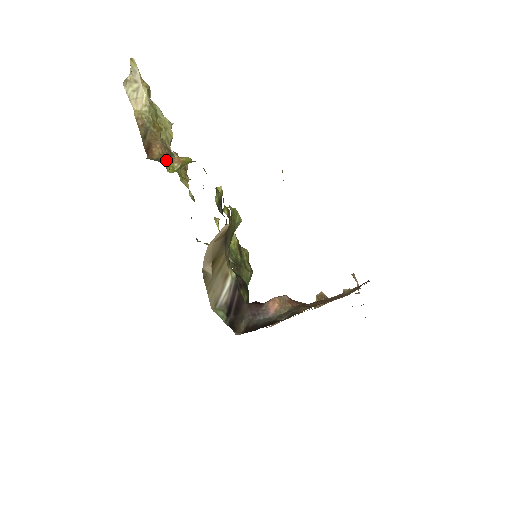
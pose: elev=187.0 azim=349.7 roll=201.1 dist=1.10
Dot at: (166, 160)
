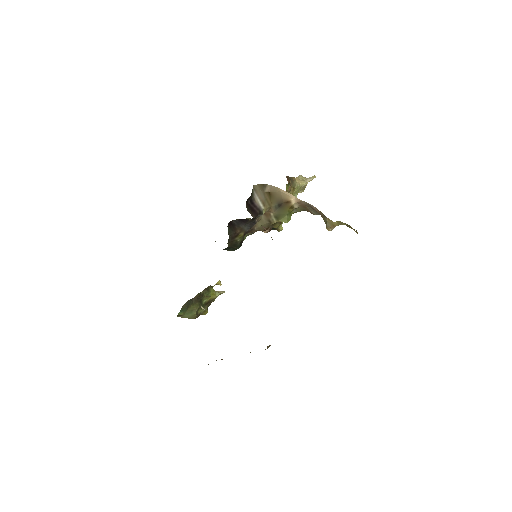
Dot at: occluded
